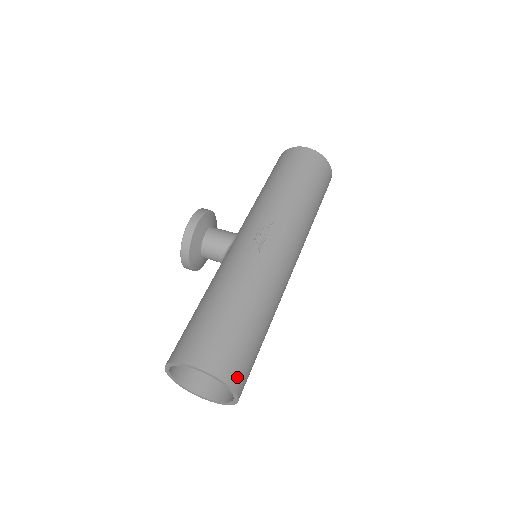
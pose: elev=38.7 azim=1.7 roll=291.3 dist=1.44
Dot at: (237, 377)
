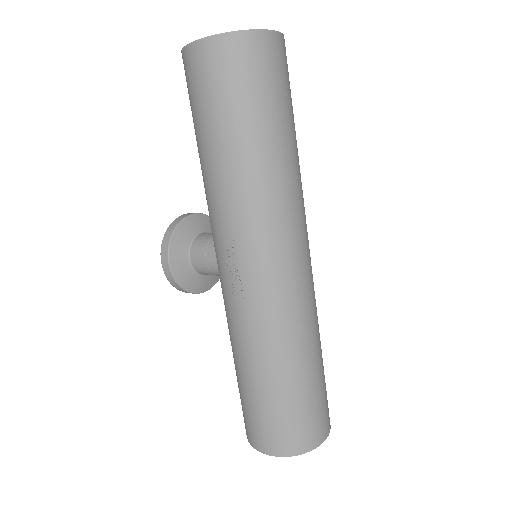
Dot at: (307, 439)
